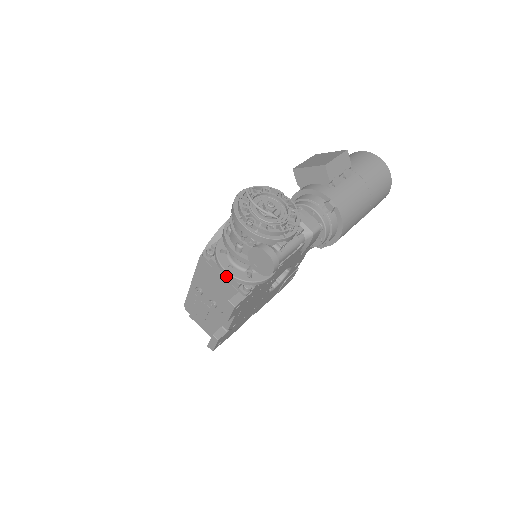
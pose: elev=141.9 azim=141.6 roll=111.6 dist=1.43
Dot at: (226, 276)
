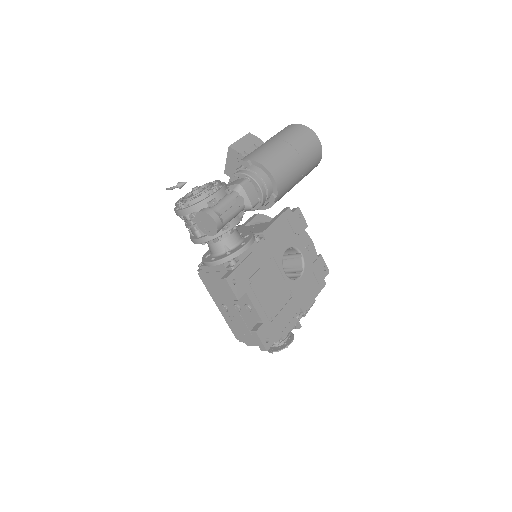
Dot at: (215, 268)
